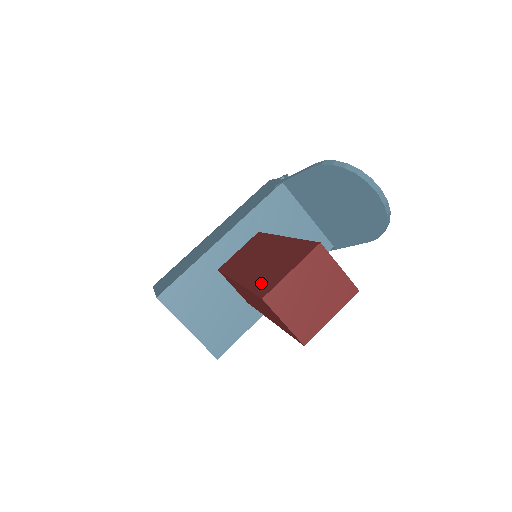
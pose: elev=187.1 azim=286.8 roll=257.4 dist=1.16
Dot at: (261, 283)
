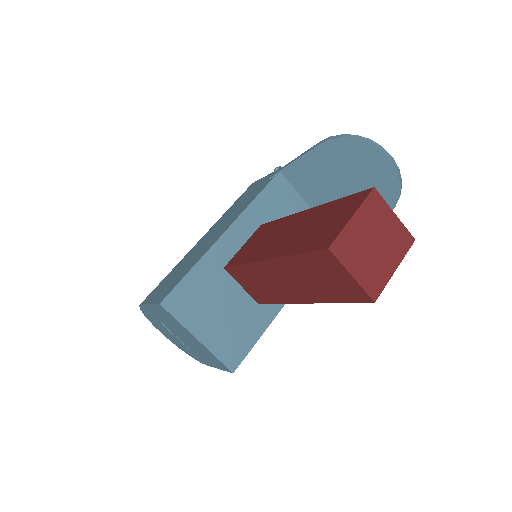
Dot at: (312, 242)
